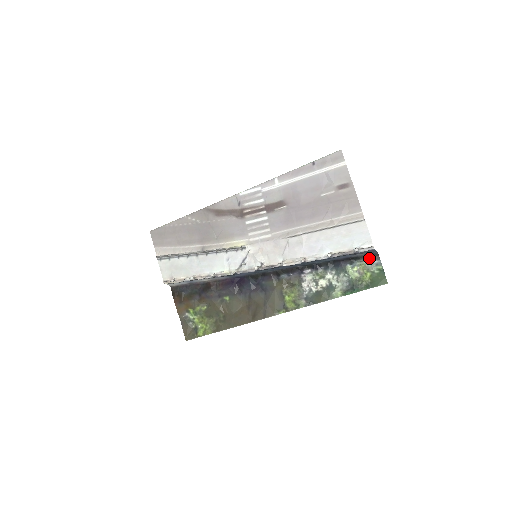
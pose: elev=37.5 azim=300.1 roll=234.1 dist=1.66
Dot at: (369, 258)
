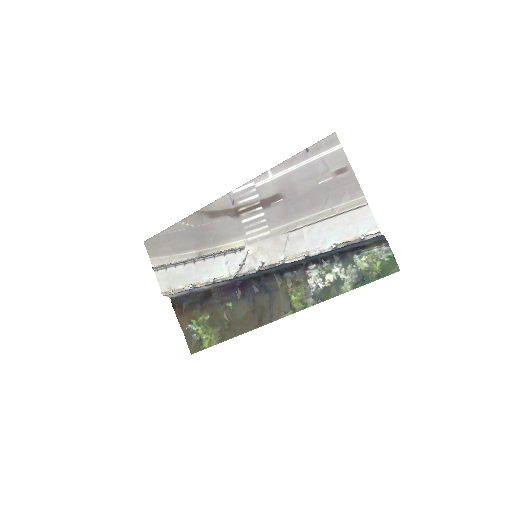
Dot at: (377, 245)
